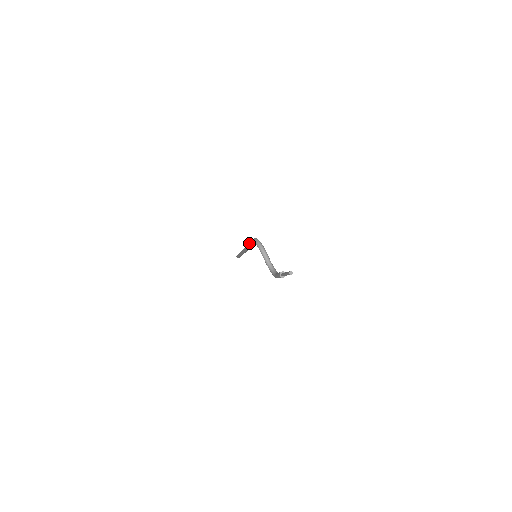
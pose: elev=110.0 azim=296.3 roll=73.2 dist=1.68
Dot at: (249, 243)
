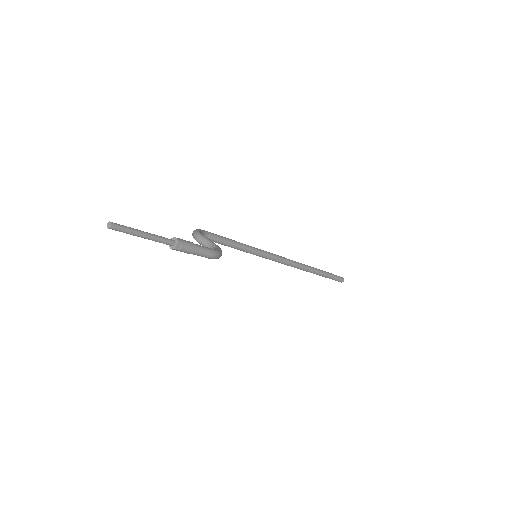
Dot at: (229, 246)
